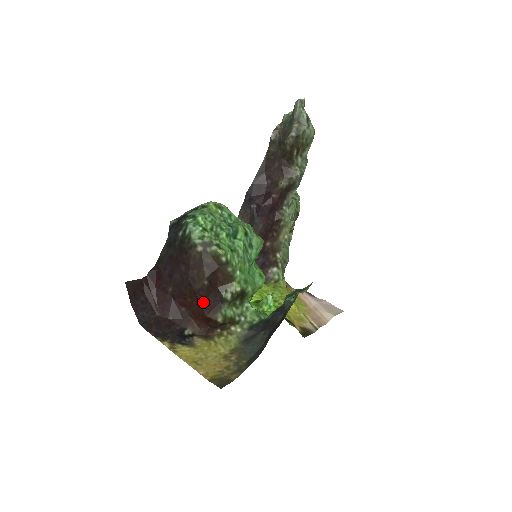
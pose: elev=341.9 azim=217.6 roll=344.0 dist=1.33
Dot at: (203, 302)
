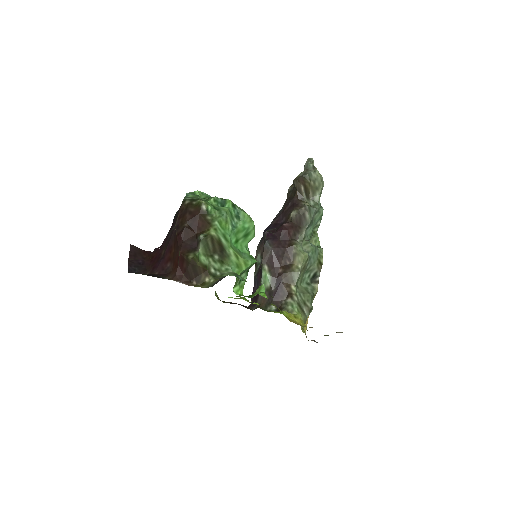
Dot at: (181, 243)
